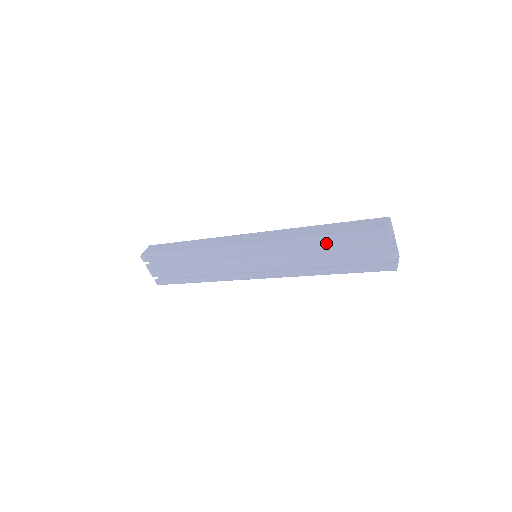
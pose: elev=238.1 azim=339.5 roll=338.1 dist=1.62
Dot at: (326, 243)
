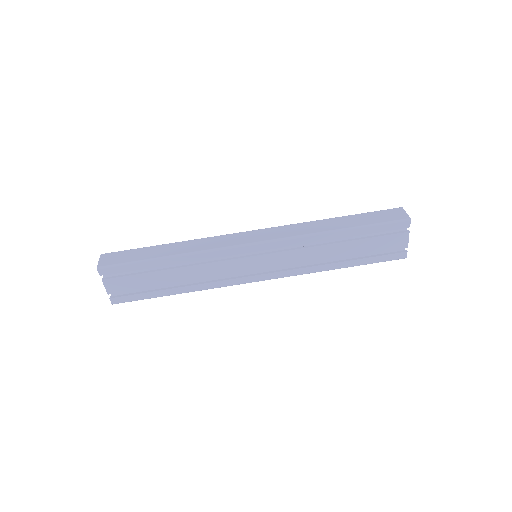
Dot at: (348, 235)
